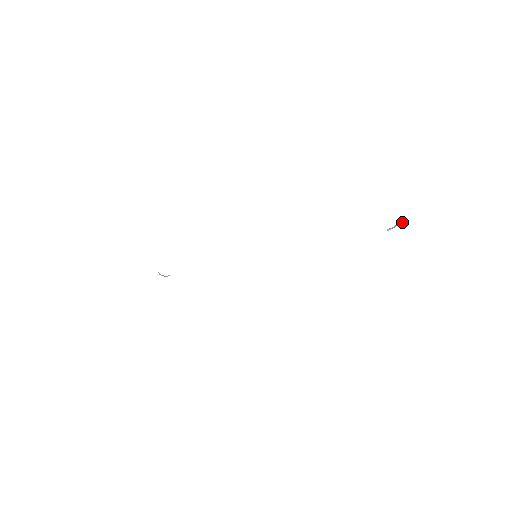
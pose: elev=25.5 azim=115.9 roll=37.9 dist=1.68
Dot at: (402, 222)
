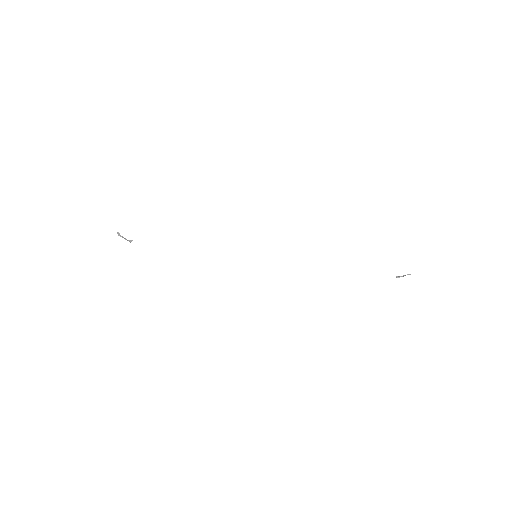
Dot at: (410, 274)
